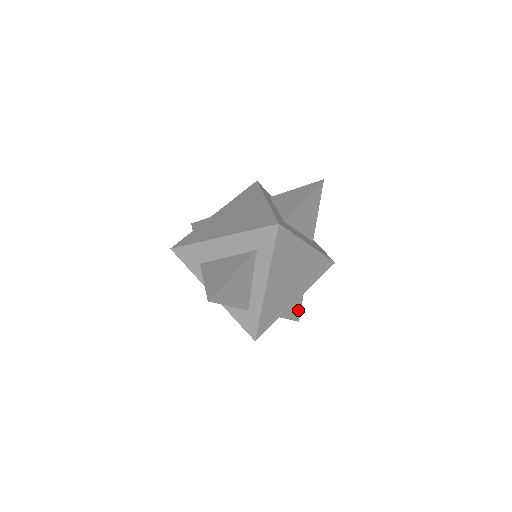
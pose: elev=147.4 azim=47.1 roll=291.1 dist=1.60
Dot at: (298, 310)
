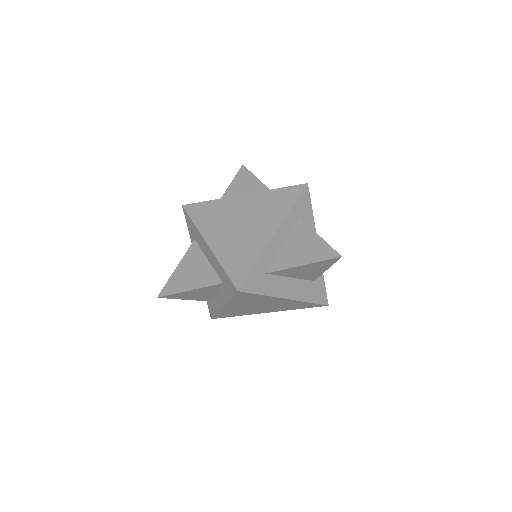
Dot at: occluded
